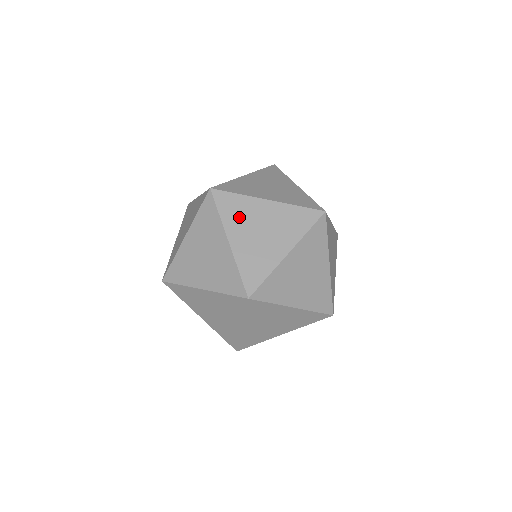
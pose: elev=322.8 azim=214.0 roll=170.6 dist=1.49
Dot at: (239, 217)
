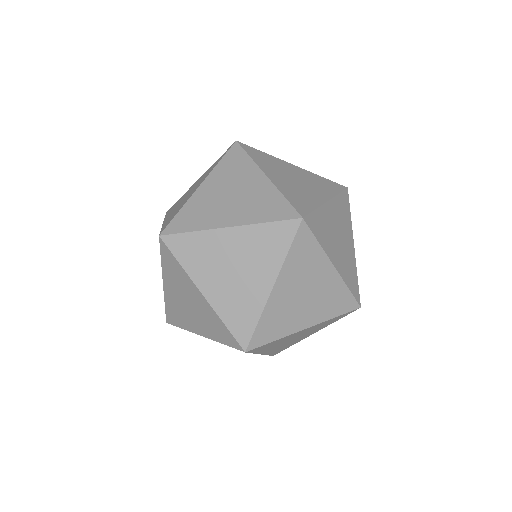
Dot at: (301, 268)
